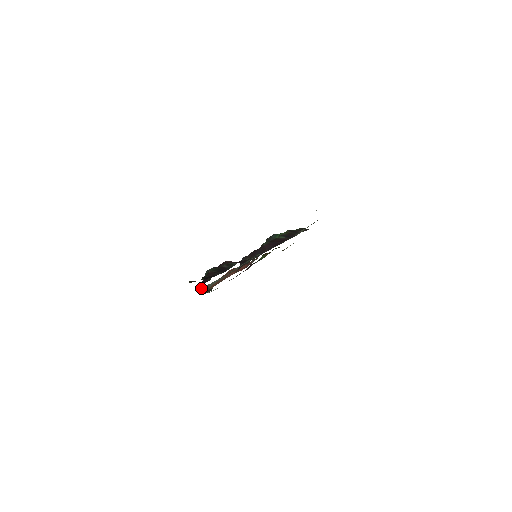
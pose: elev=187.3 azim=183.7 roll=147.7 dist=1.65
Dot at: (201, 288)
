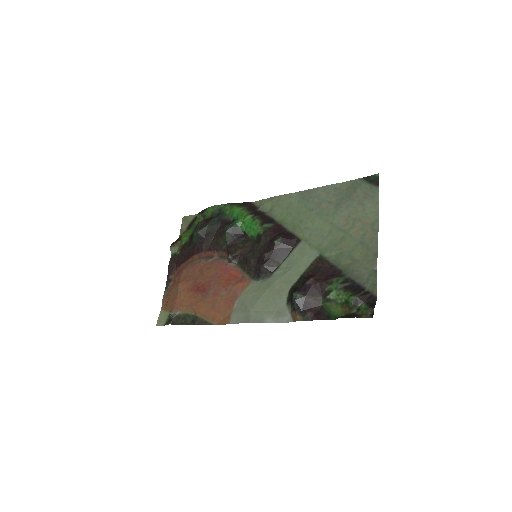
Dot at: (253, 319)
